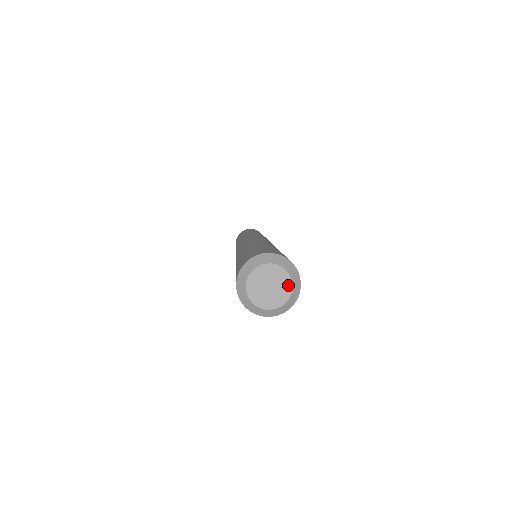
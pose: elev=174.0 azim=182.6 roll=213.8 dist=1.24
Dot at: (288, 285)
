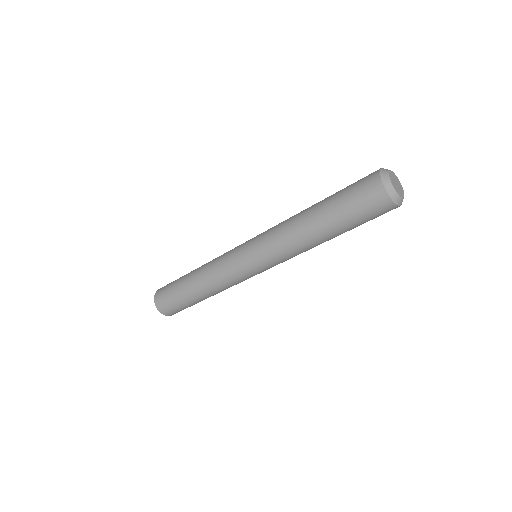
Dot at: (403, 194)
